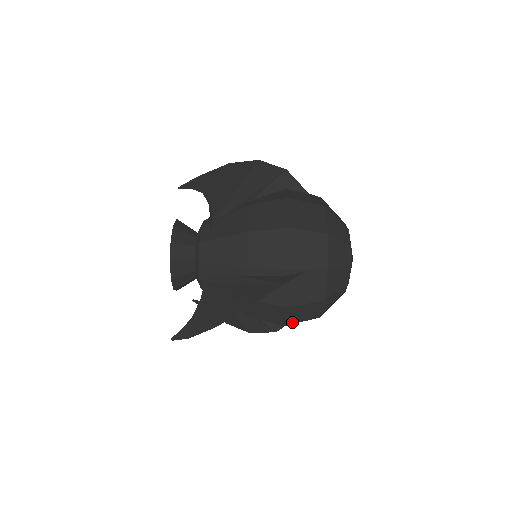
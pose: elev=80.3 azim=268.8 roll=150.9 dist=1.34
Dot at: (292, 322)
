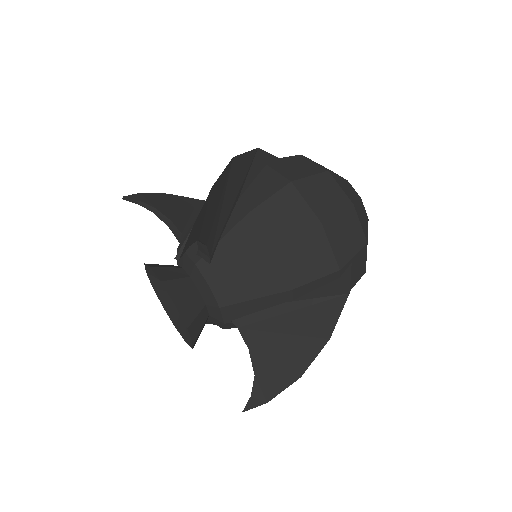
Dot at: (325, 215)
